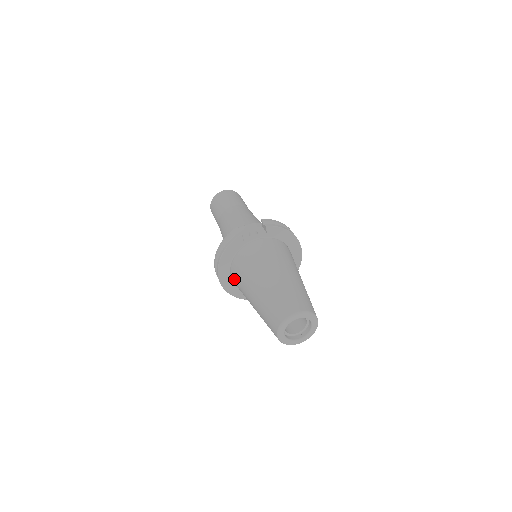
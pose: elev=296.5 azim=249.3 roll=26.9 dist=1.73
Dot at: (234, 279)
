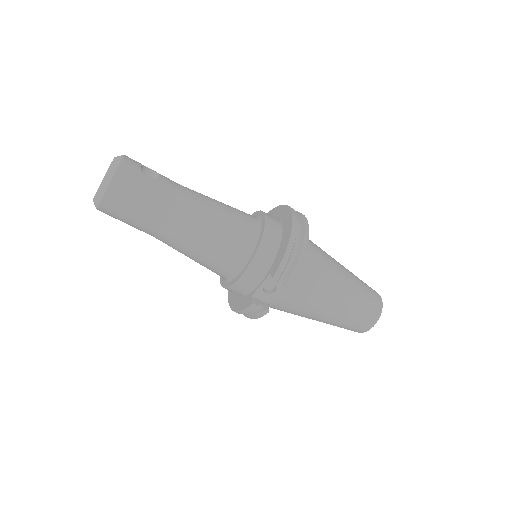
Dot at: occluded
